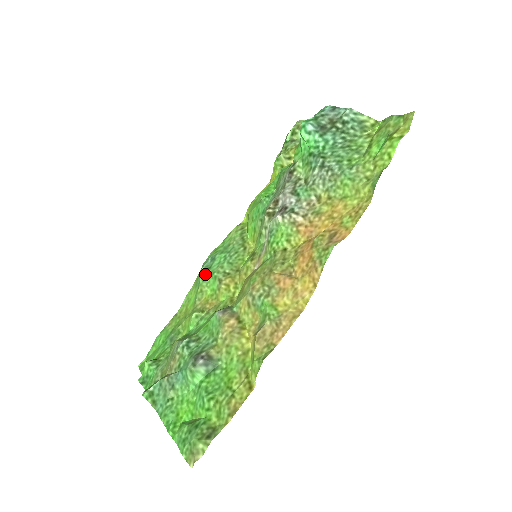
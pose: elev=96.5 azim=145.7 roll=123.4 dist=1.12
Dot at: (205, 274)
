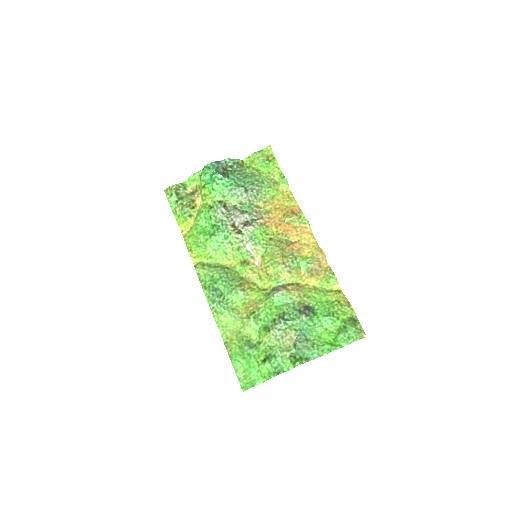
Dot at: (224, 299)
